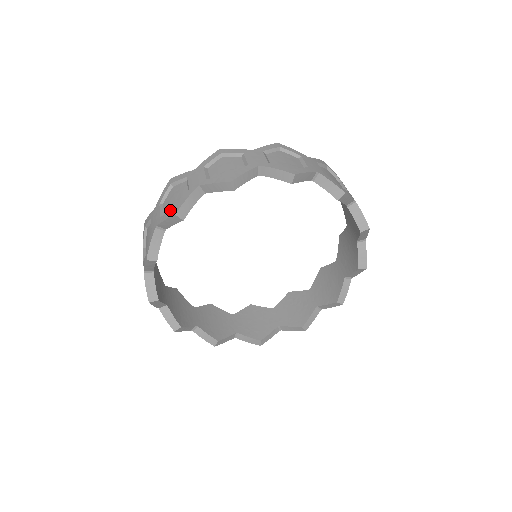
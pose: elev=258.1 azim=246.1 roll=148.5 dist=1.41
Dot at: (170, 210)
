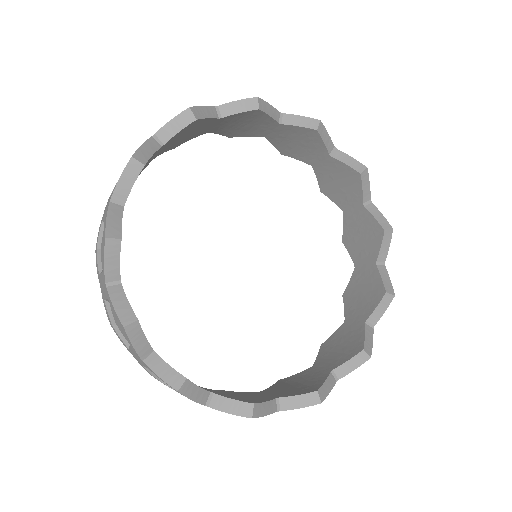
Dot at: occluded
